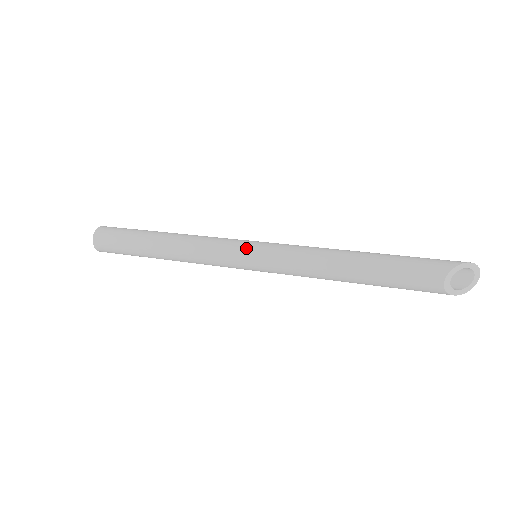
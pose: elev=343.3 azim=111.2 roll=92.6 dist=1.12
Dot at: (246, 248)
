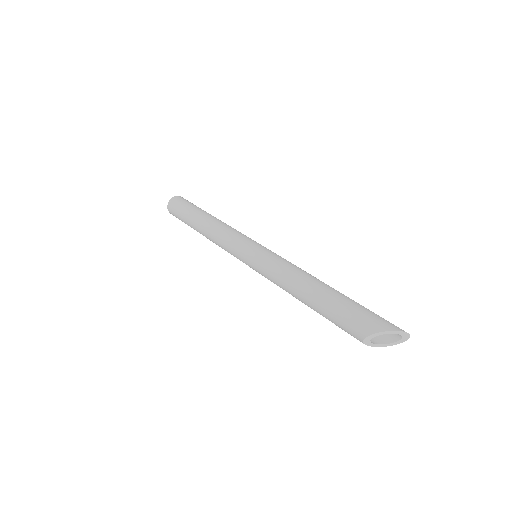
Dot at: (243, 255)
